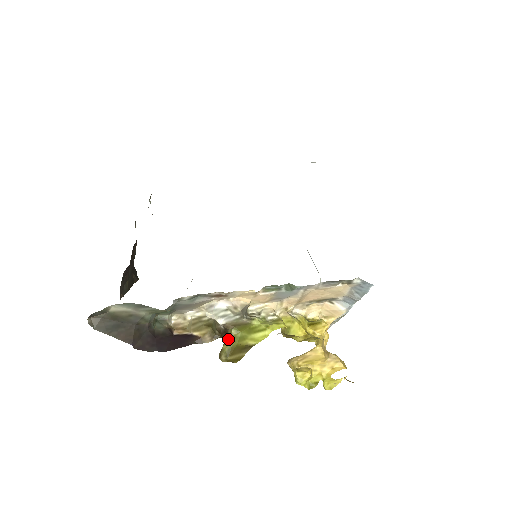
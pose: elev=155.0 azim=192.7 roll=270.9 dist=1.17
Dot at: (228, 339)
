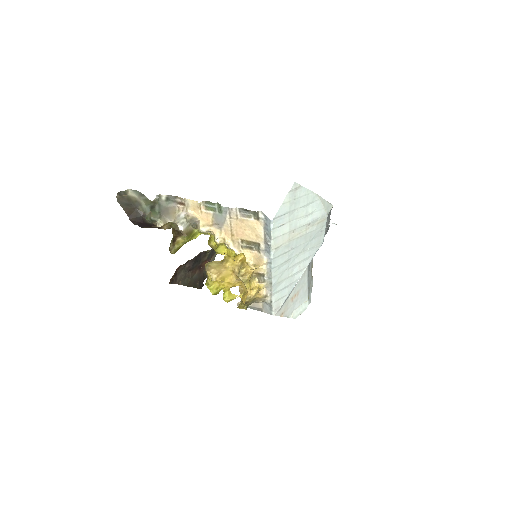
Dot at: (180, 242)
